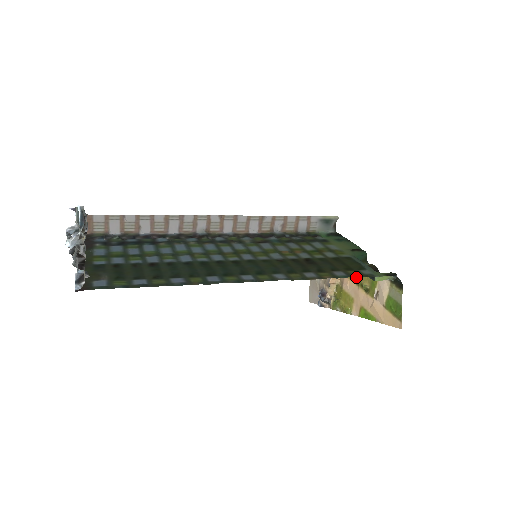
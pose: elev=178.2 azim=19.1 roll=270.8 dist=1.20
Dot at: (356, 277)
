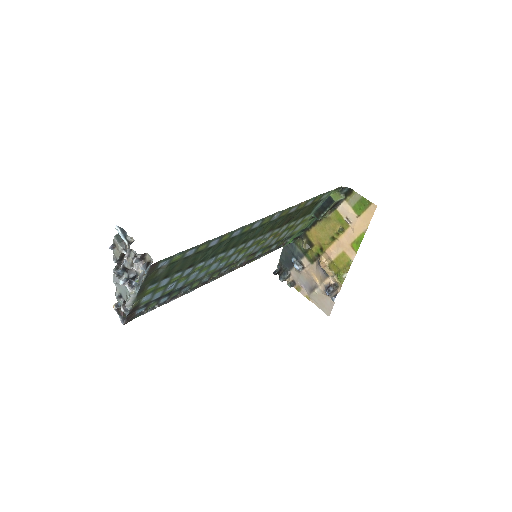
Dot at: (330, 237)
